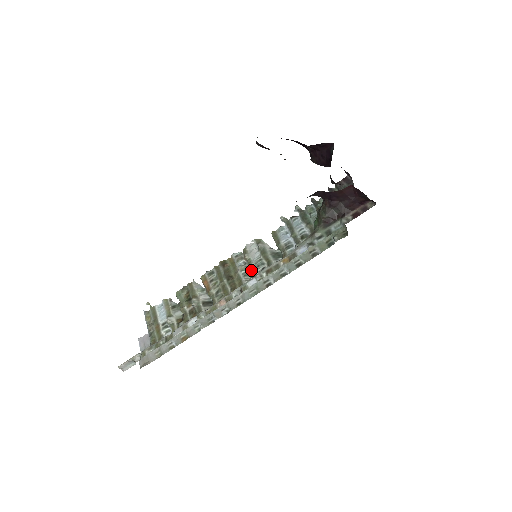
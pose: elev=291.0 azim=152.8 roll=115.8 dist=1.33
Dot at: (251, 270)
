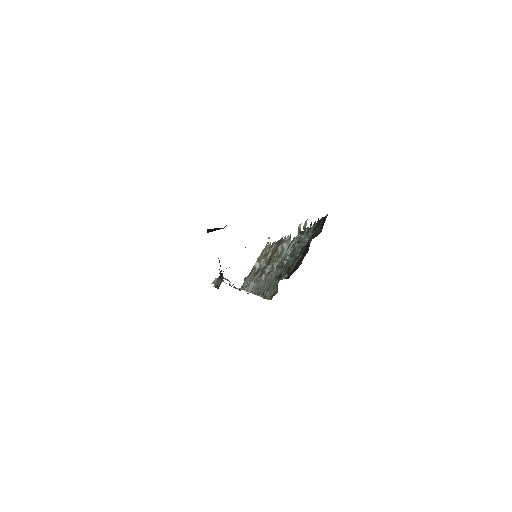
Dot at: (267, 266)
